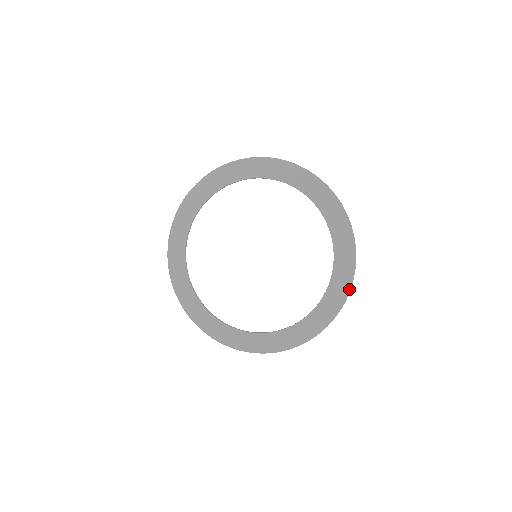
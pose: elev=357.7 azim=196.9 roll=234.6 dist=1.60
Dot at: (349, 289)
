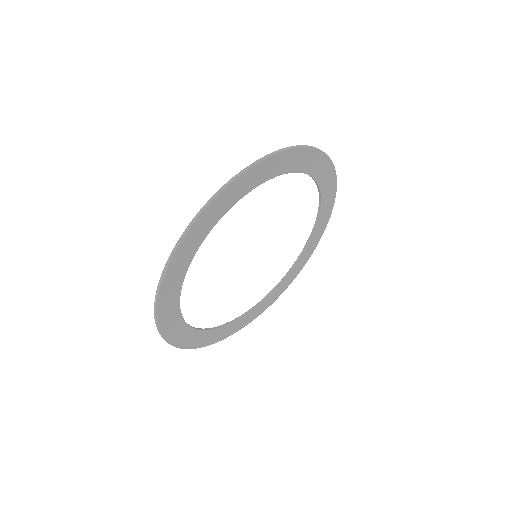
Dot at: occluded
